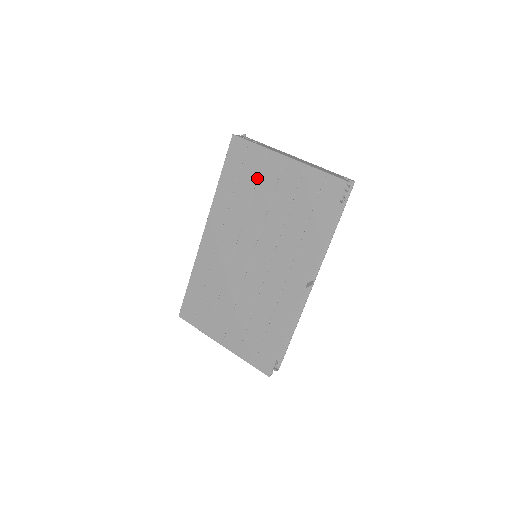
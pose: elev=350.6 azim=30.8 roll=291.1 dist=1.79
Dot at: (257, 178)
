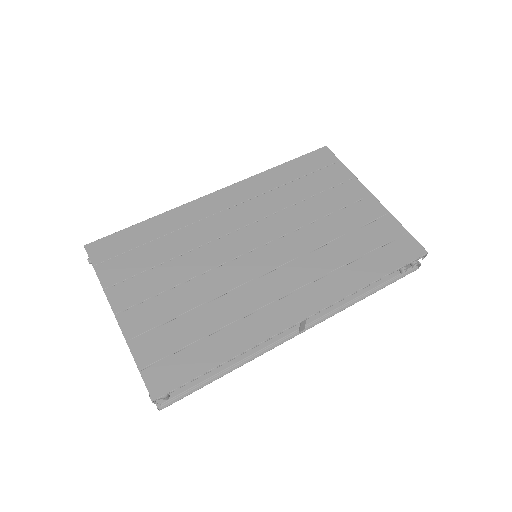
Dot at: (326, 190)
